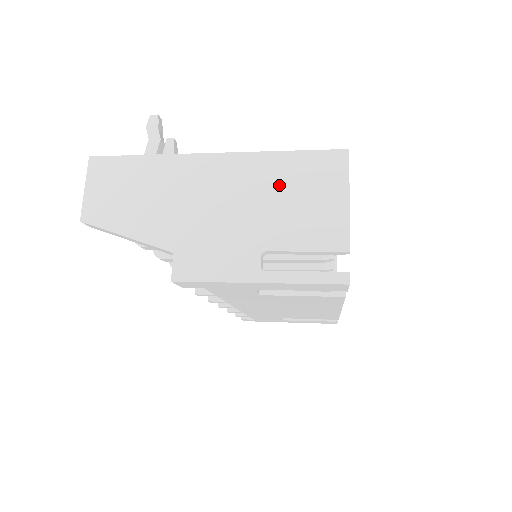
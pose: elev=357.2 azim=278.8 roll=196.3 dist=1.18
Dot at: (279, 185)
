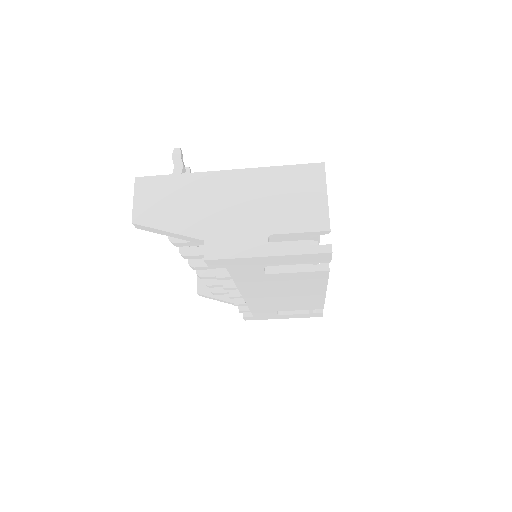
Dot at: (277, 189)
